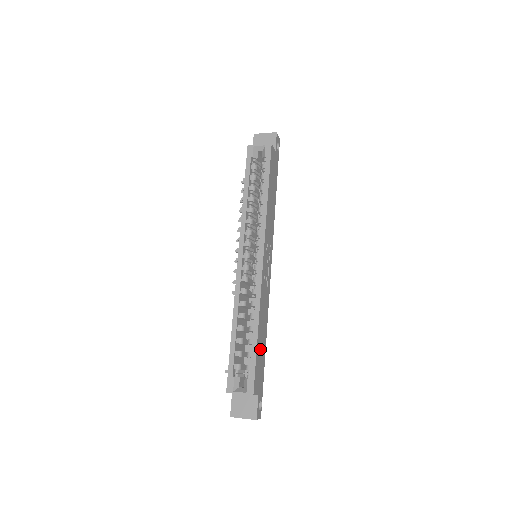
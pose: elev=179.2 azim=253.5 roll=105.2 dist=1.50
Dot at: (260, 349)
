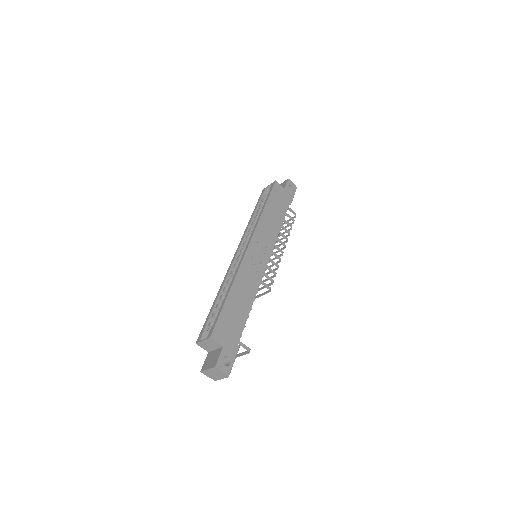
Dot at: (233, 311)
